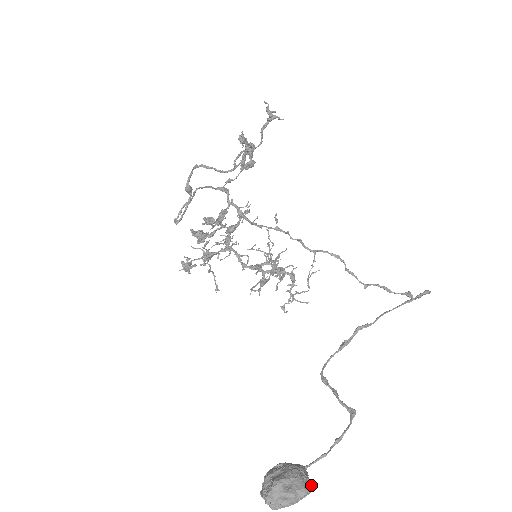
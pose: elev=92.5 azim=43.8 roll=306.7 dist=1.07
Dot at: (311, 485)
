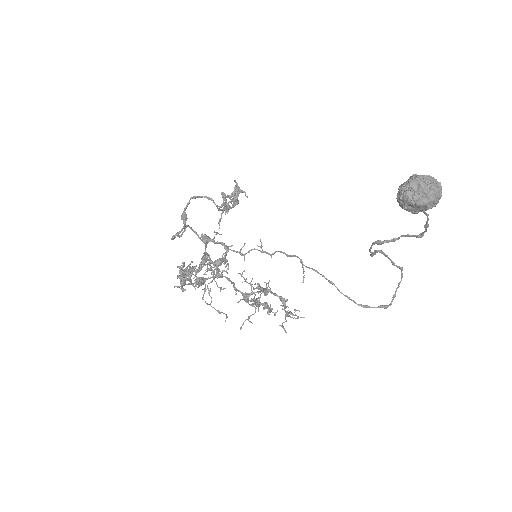
Dot at: occluded
